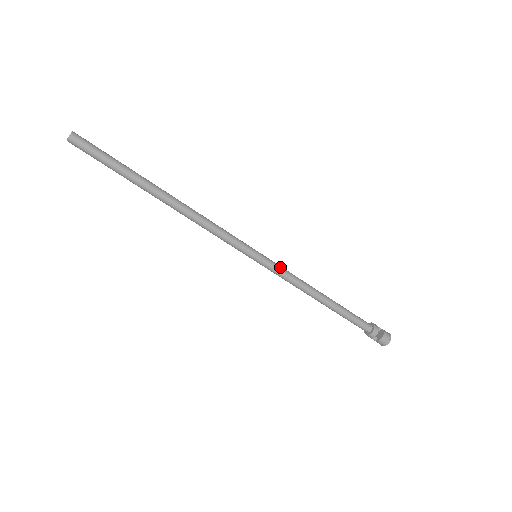
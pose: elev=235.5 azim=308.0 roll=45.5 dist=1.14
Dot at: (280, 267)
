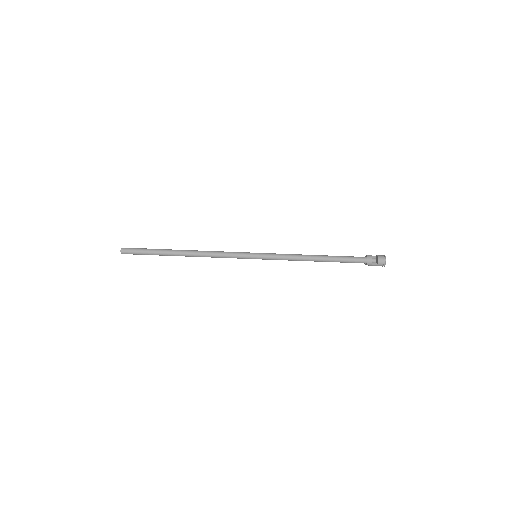
Dot at: (275, 254)
